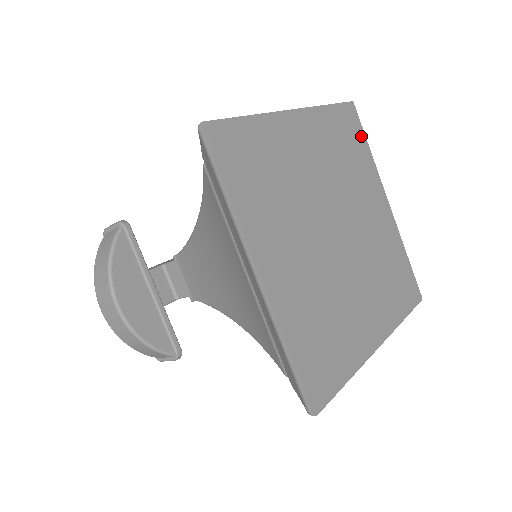
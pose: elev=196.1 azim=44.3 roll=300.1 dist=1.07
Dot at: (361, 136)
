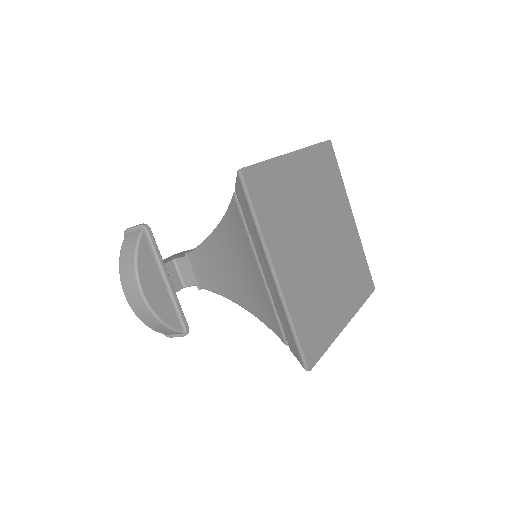
Dot at: (336, 166)
